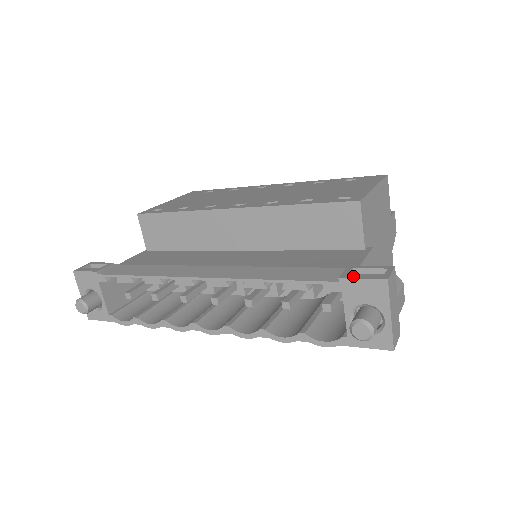
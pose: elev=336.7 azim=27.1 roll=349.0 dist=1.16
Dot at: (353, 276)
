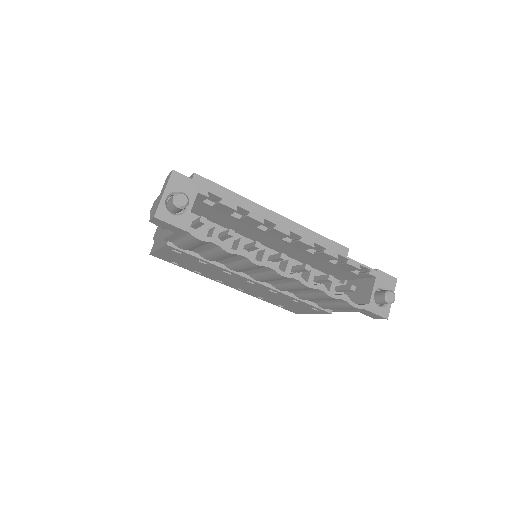
Dot at: (381, 271)
